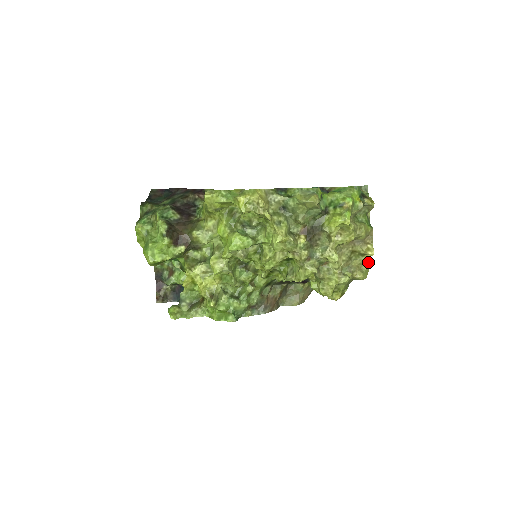
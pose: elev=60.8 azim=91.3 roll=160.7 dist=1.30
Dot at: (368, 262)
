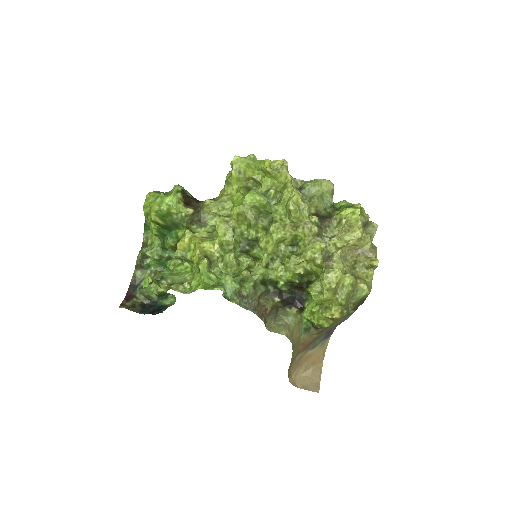
Dot at: (371, 279)
